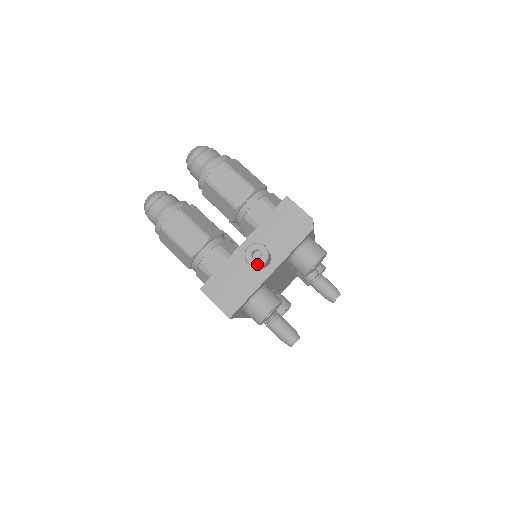
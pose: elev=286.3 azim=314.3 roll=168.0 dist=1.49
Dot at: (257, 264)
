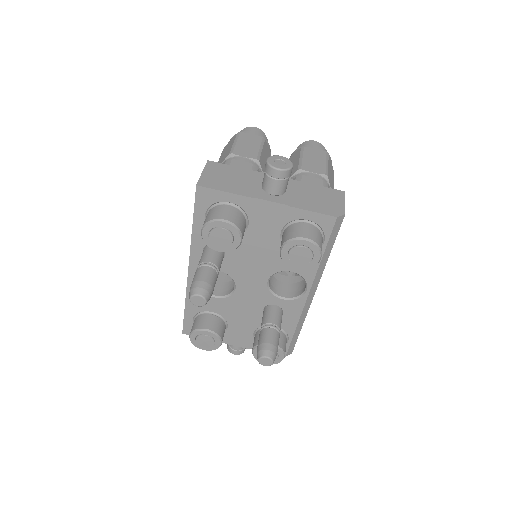
Dot at: (272, 164)
